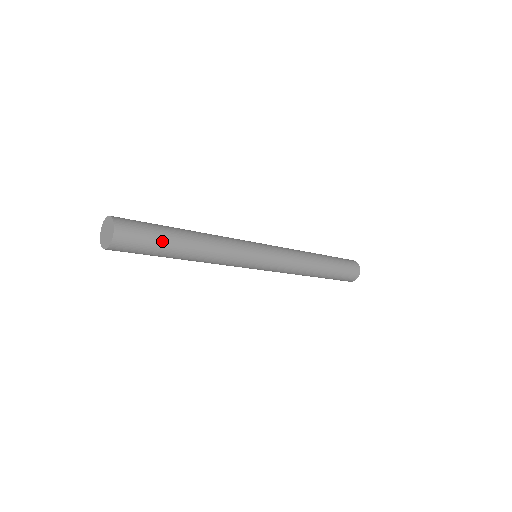
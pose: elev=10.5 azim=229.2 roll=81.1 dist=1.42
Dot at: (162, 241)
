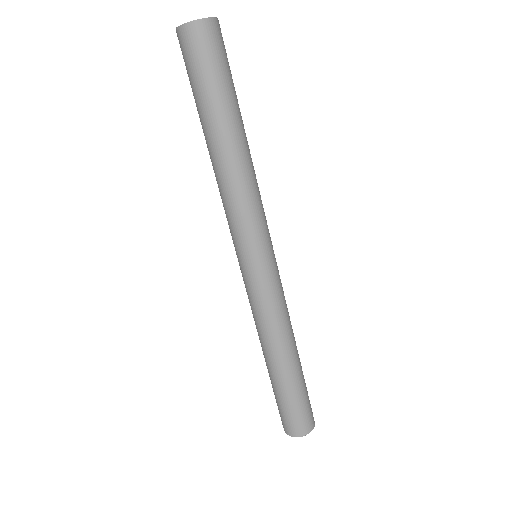
Dot at: (234, 90)
